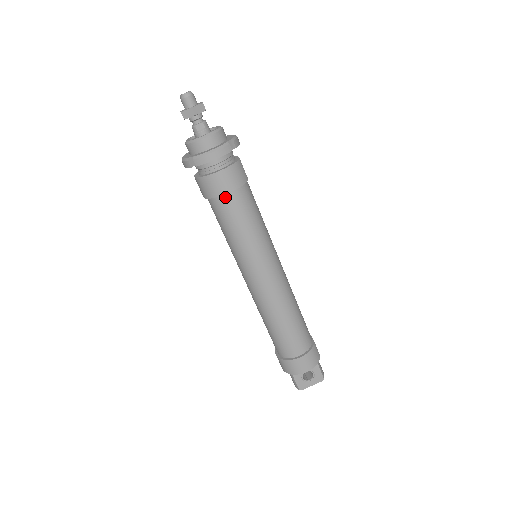
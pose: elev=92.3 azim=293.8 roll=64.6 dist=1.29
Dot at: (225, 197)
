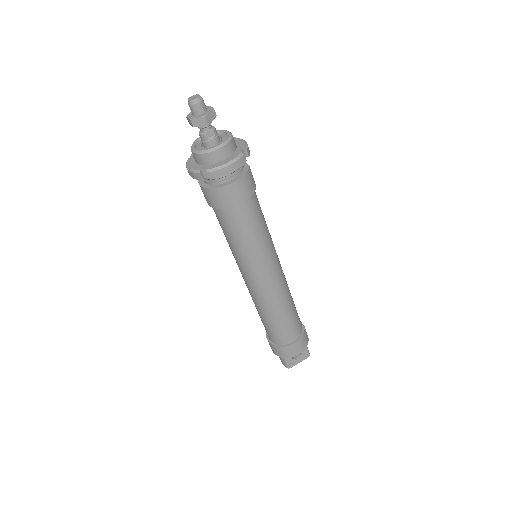
Dot at: (236, 207)
